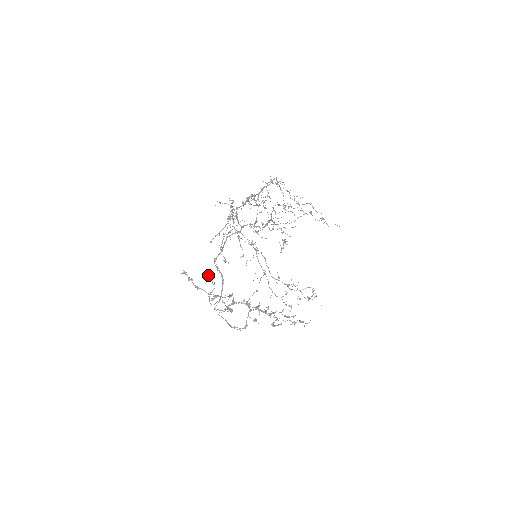
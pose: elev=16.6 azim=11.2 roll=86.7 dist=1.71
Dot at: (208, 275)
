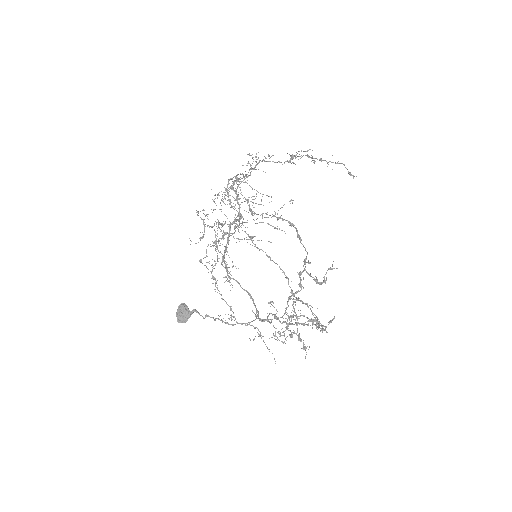
Dot at: (181, 314)
